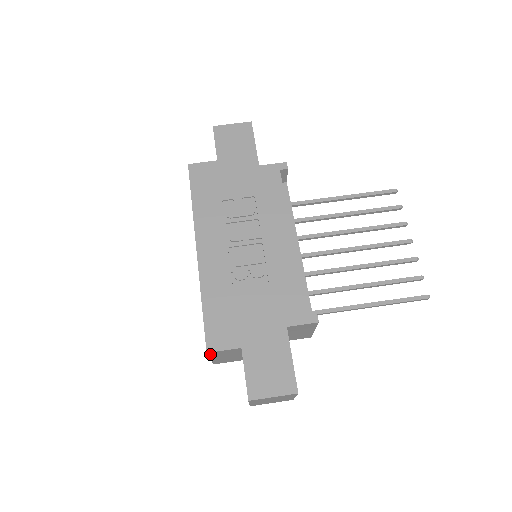
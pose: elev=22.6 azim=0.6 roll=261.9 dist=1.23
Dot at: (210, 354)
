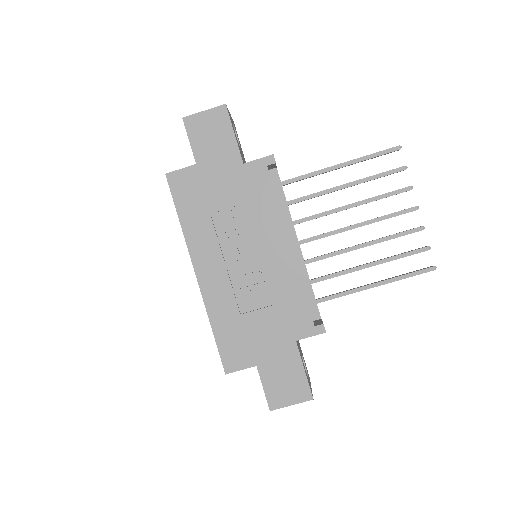
Dot at: occluded
